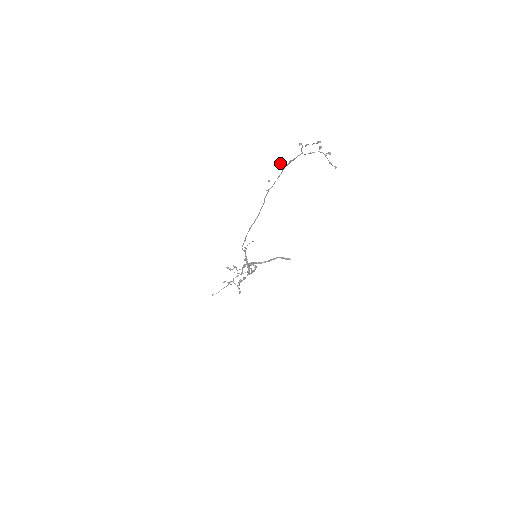
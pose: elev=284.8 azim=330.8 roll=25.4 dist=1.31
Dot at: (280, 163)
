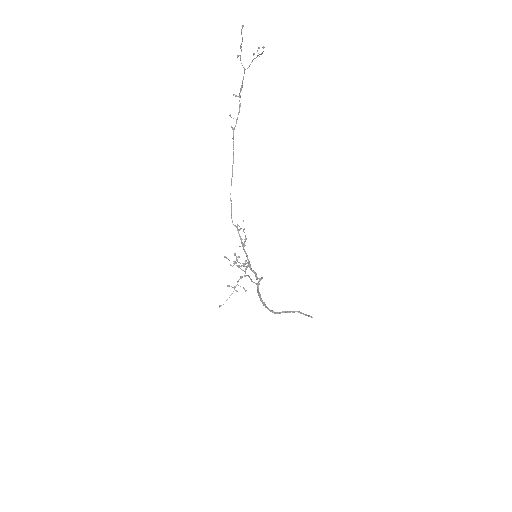
Dot at: (234, 94)
